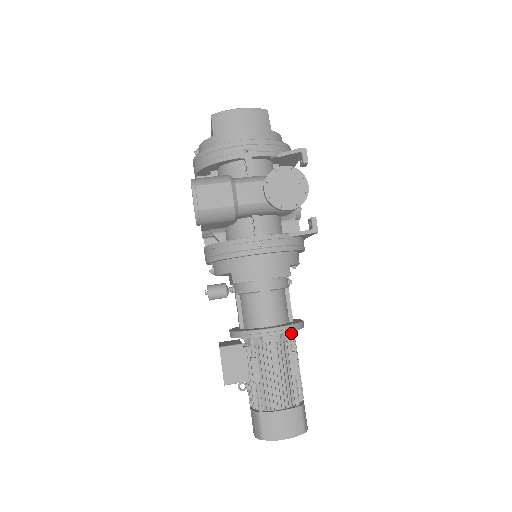
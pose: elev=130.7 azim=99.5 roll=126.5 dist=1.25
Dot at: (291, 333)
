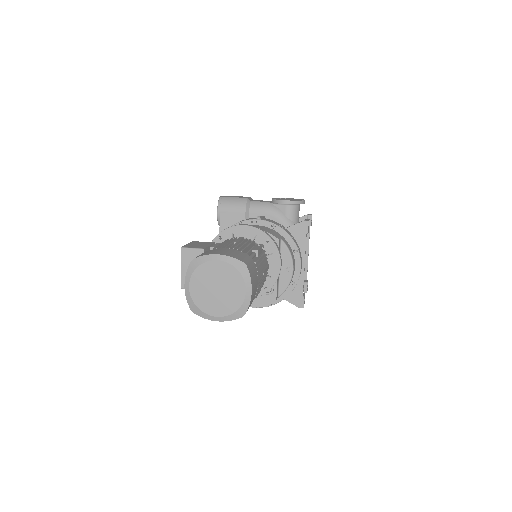
Dot at: occluded
